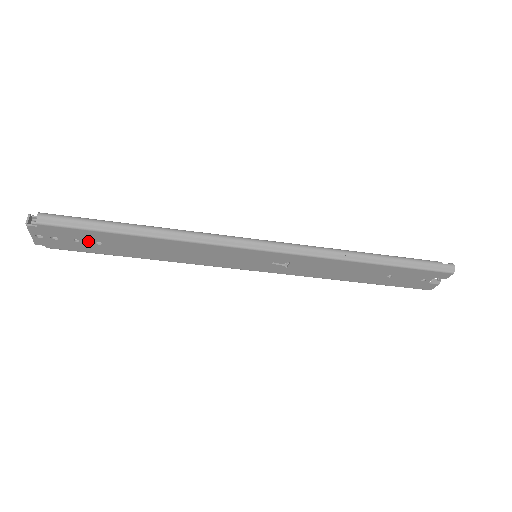
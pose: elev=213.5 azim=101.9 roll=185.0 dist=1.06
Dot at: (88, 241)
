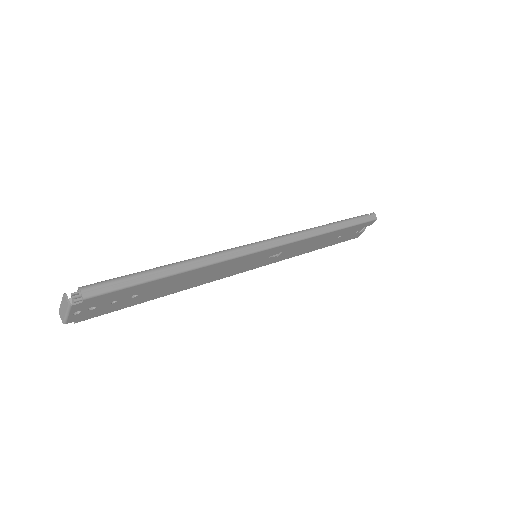
Dot at: (125, 298)
